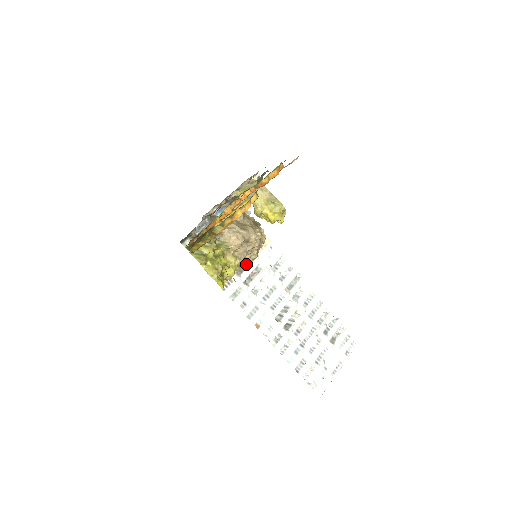
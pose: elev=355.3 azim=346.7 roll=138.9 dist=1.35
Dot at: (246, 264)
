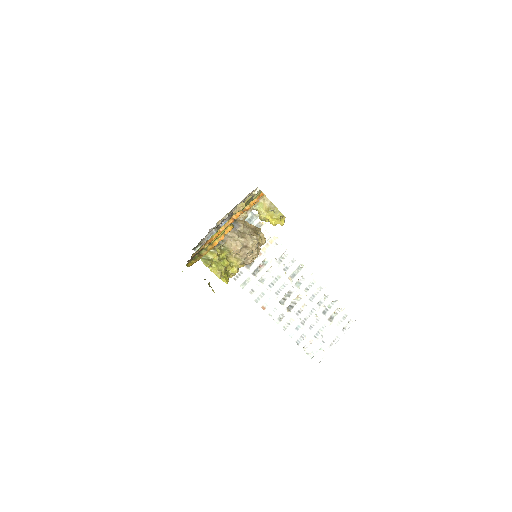
Dot at: (248, 262)
